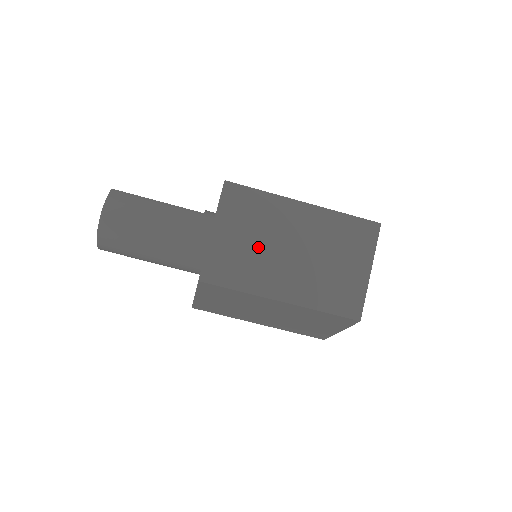
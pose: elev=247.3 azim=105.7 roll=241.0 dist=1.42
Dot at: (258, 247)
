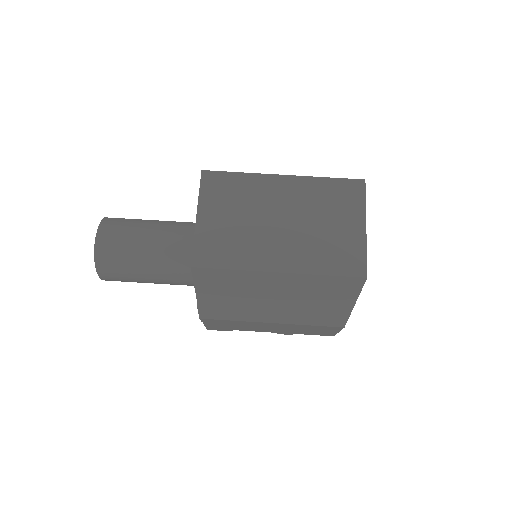
Dot at: (245, 224)
